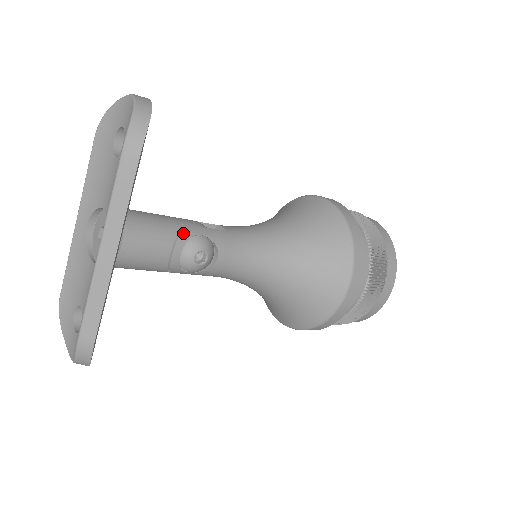
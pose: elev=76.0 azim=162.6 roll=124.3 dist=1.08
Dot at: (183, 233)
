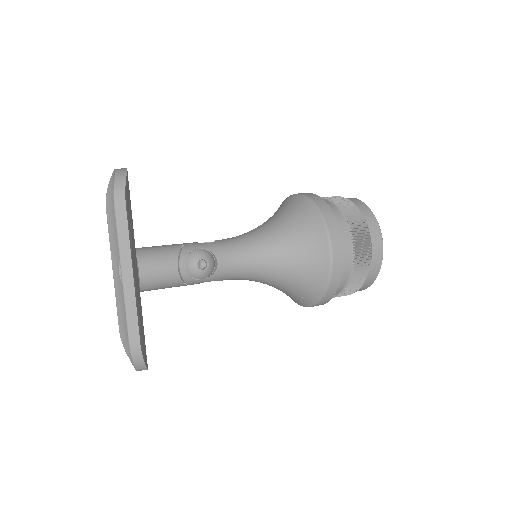
Dot at: (183, 251)
